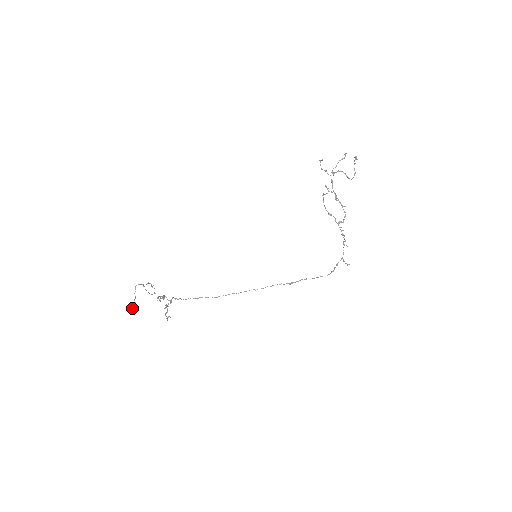
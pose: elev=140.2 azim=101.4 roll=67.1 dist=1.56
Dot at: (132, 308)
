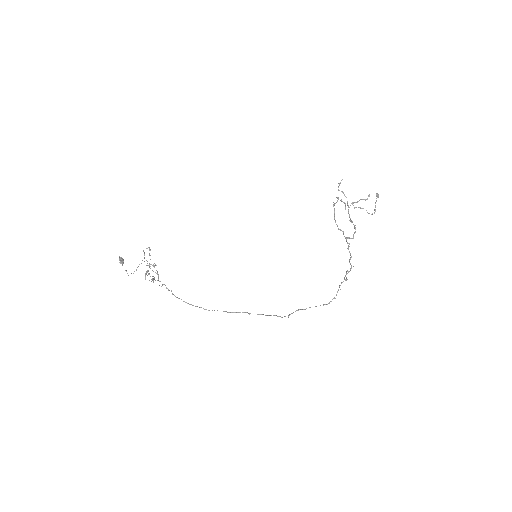
Dot at: (122, 258)
